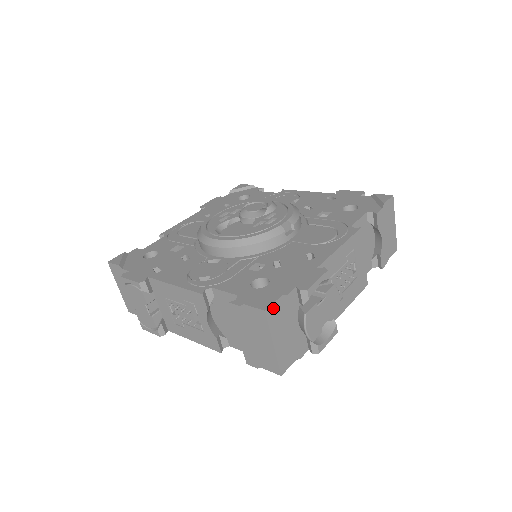
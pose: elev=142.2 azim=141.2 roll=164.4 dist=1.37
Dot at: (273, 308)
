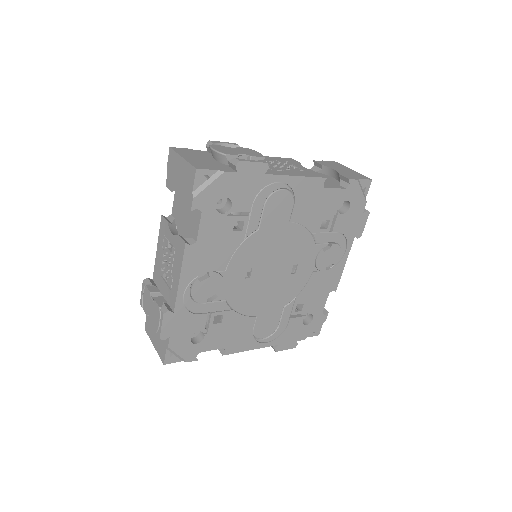
Dot at: (180, 149)
